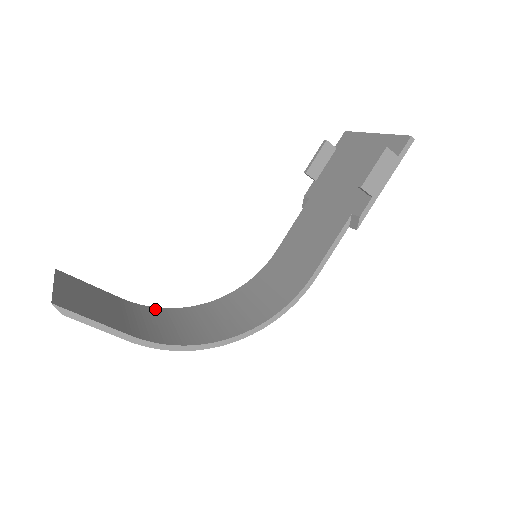
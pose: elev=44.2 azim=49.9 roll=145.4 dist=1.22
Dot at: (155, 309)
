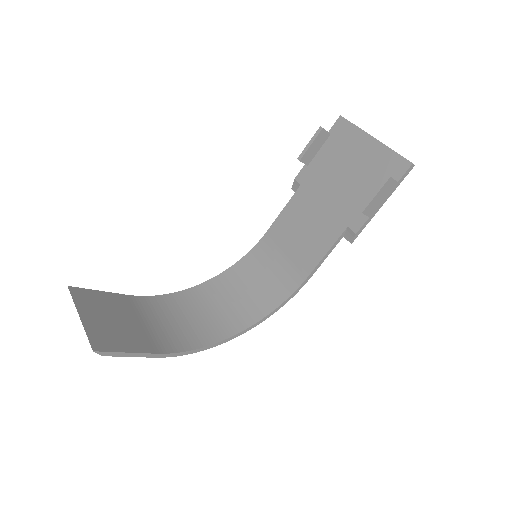
Dot at: (160, 299)
